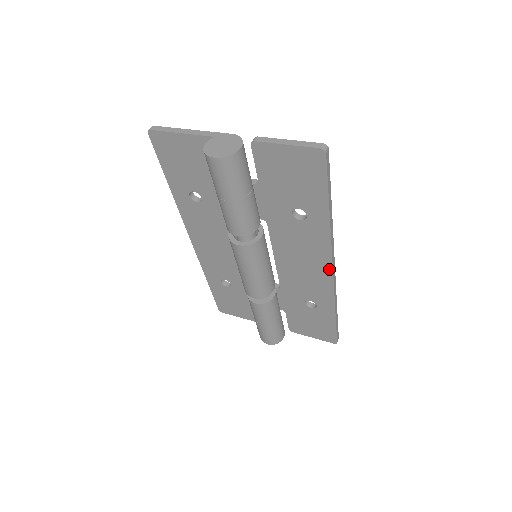
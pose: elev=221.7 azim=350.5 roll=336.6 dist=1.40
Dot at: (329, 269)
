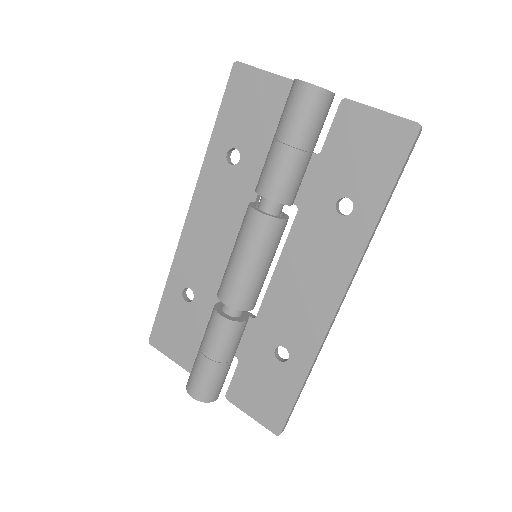
Dot at: (337, 298)
